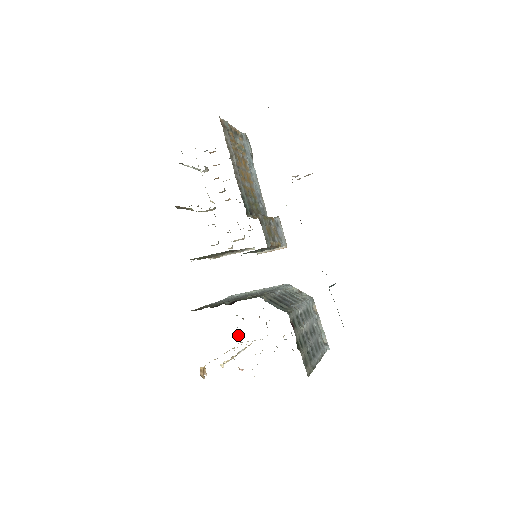
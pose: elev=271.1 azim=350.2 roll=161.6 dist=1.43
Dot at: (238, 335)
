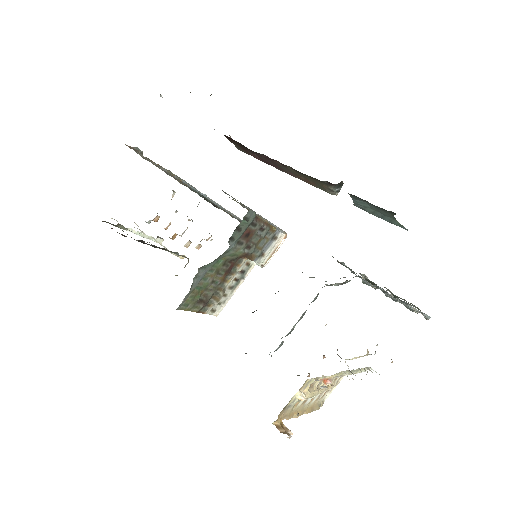
Dot at: occluded
